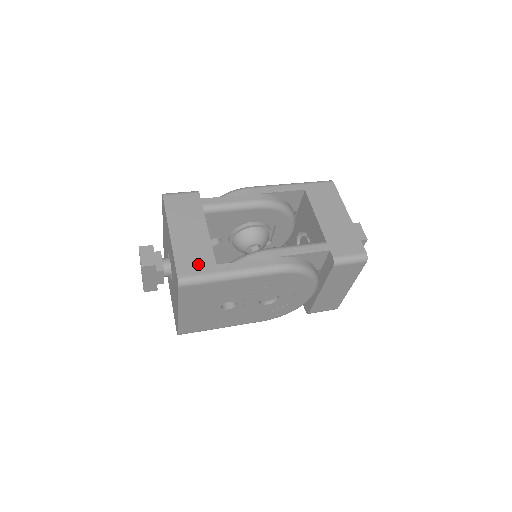
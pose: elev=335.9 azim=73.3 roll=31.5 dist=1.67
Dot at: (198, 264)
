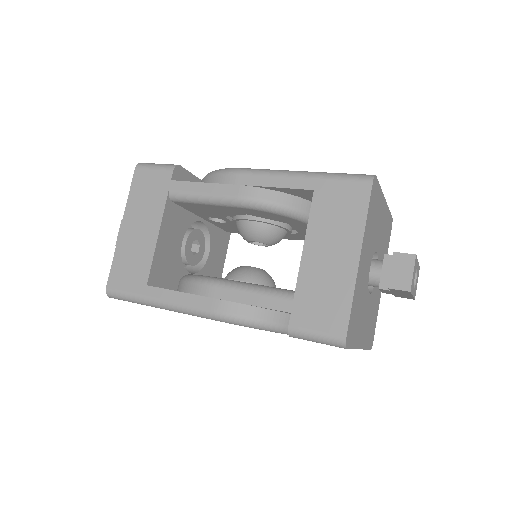
Dot at: (130, 278)
